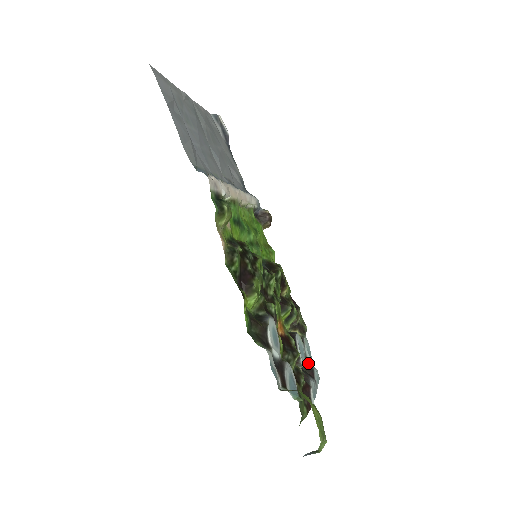
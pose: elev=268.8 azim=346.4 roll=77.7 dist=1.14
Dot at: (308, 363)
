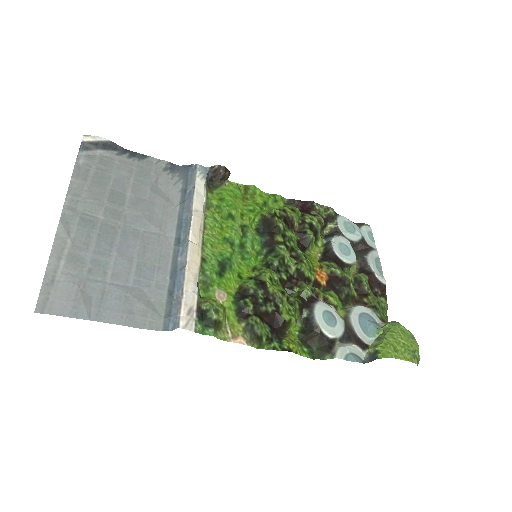
Dot at: (356, 242)
